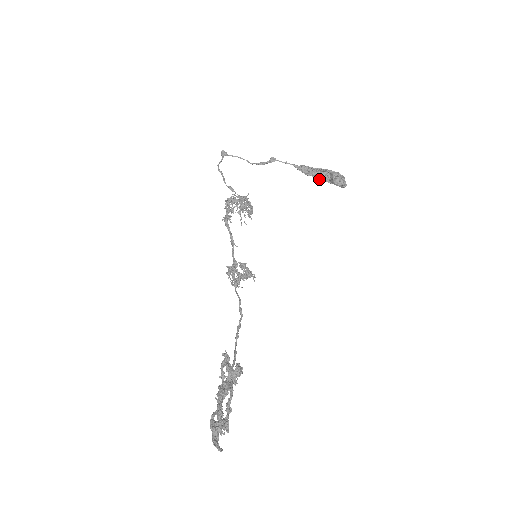
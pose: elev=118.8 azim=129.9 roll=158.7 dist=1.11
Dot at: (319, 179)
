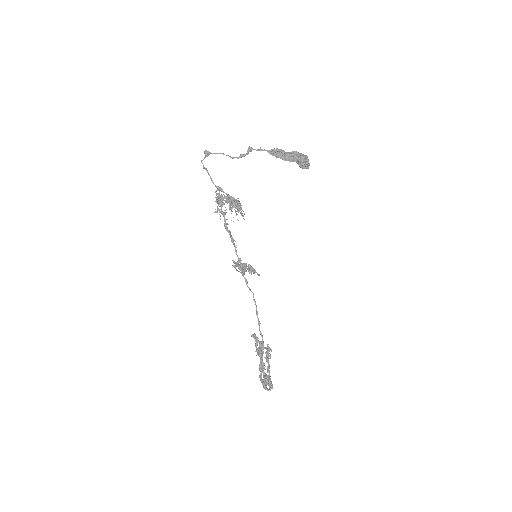
Dot at: occluded
